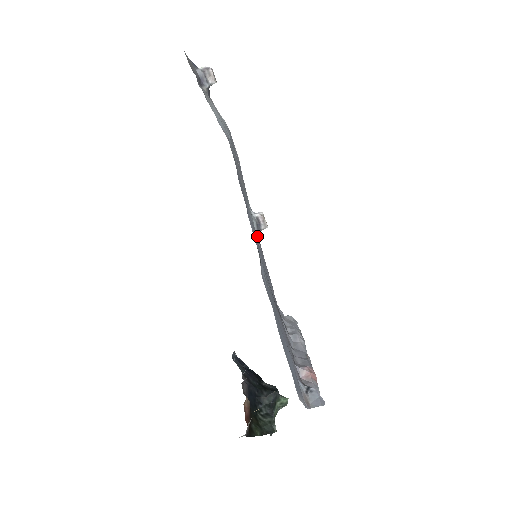
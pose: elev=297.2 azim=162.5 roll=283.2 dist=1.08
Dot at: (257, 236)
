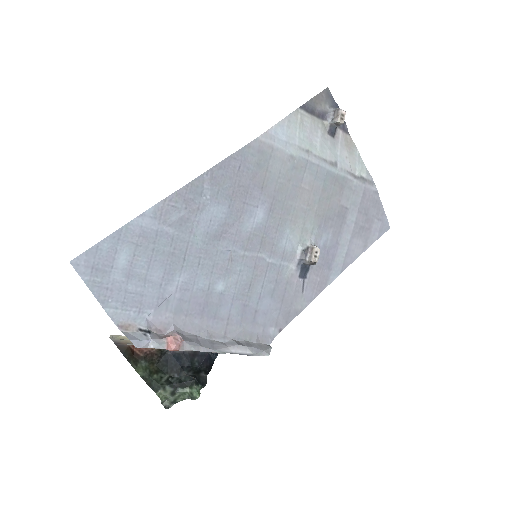
Dot at: (295, 260)
